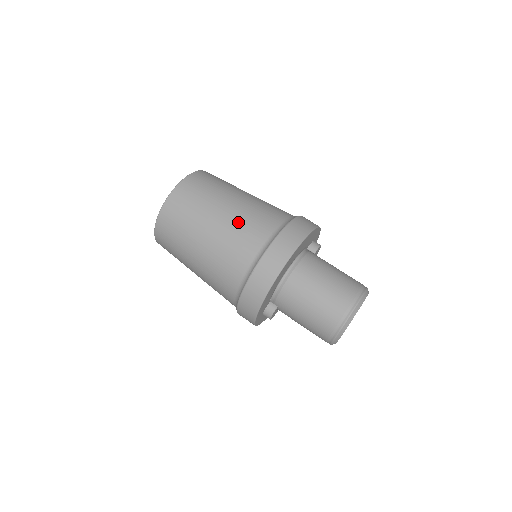
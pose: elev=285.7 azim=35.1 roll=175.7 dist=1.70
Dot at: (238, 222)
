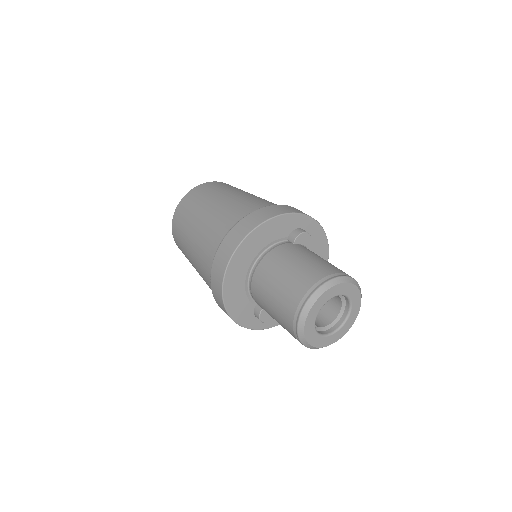
Dot at: (204, 231)
